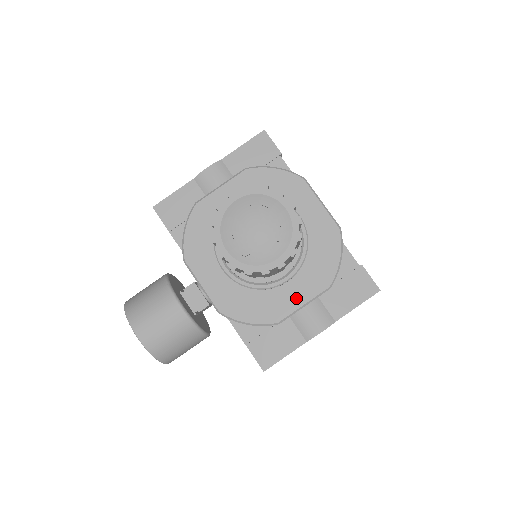
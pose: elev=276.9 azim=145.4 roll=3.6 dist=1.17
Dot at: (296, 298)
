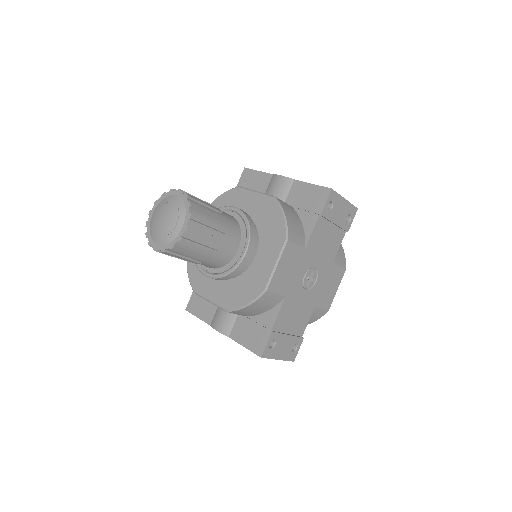
Dot at: (211, 293)
